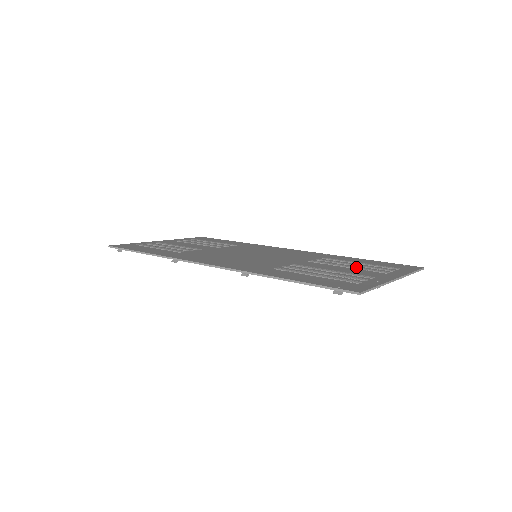
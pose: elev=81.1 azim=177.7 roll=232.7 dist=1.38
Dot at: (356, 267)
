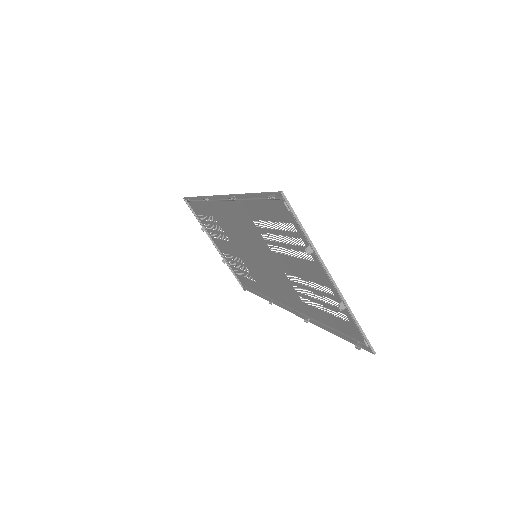
Dot at: (314, 284)
